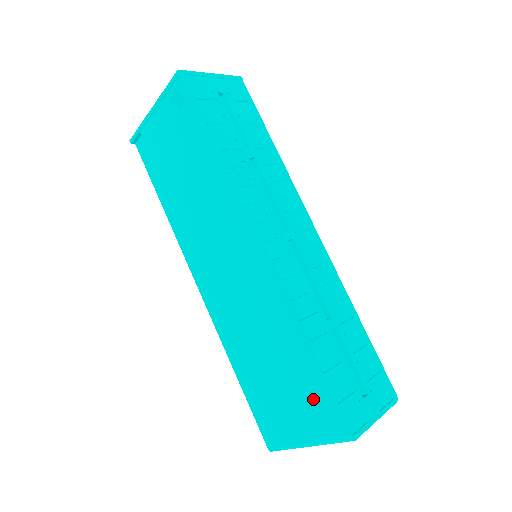
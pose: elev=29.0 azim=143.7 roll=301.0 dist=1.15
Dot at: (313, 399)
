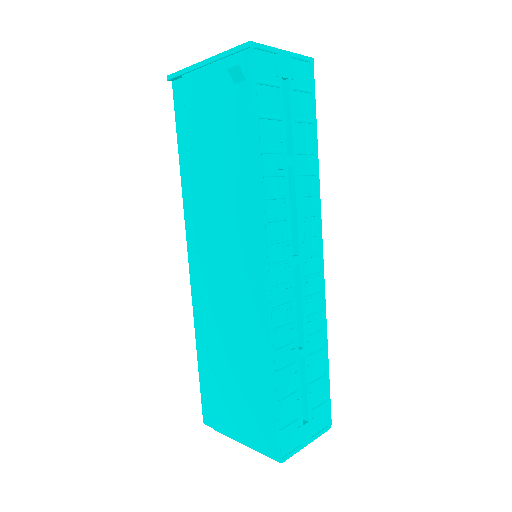
Dot at: (260, 415)
